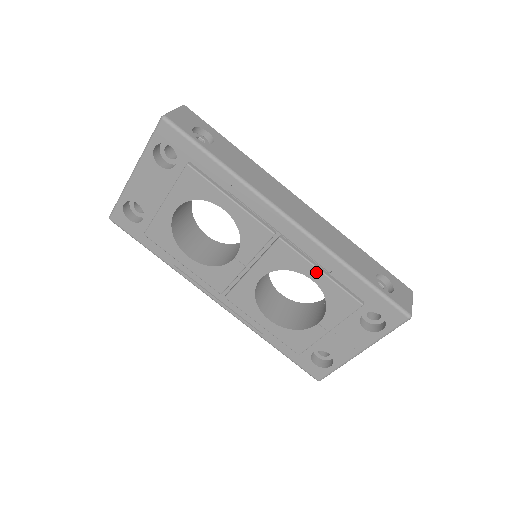
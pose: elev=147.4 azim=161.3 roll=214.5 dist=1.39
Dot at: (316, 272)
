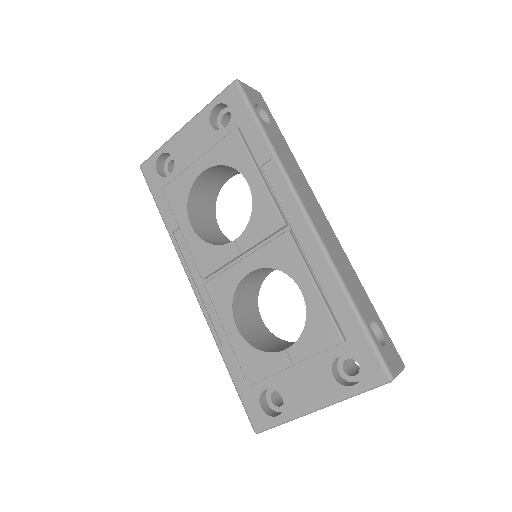
Dot at: (309, 282)
